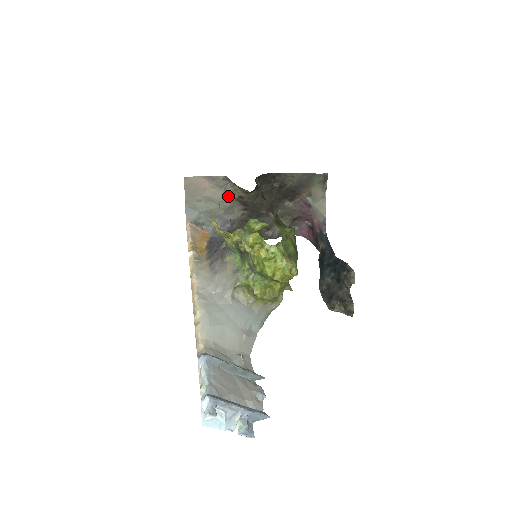
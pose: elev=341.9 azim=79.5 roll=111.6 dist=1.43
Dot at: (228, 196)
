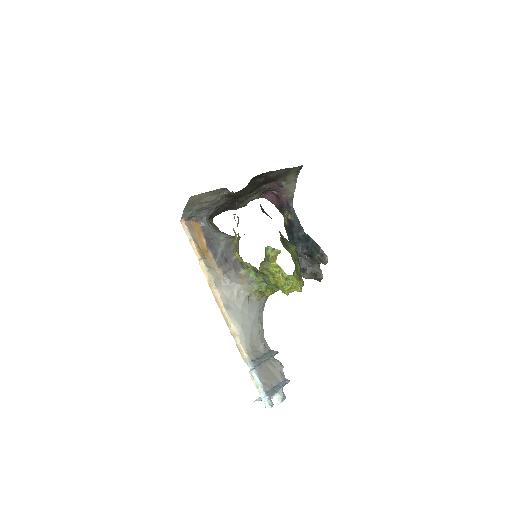
Dot at: (220, 196)
